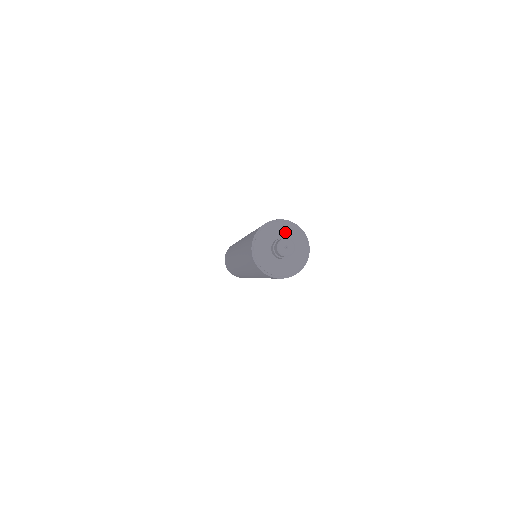
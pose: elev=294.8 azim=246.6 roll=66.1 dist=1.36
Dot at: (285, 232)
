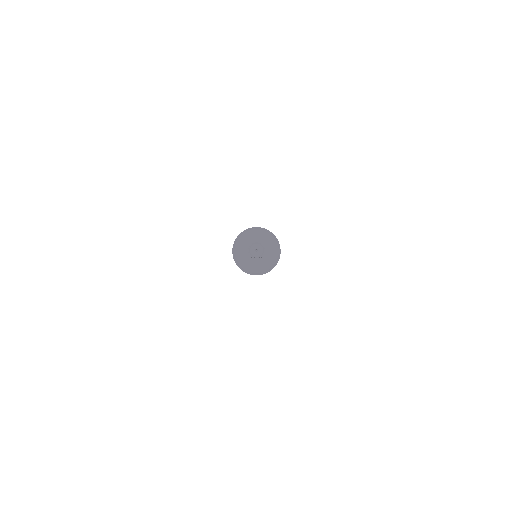
Dot at: (265, 240)
